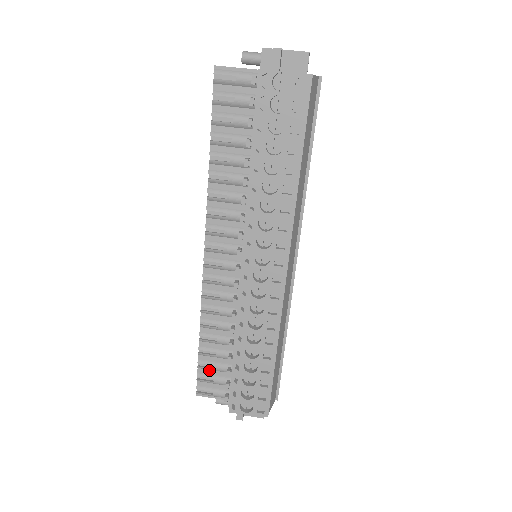
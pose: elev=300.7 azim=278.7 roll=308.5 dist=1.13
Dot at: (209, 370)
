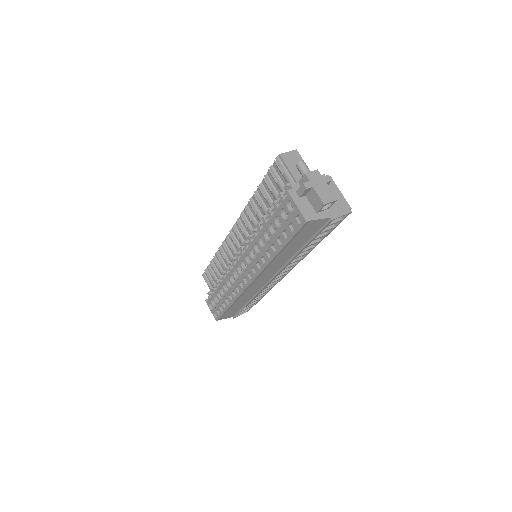
Dot at: (211, 273)
